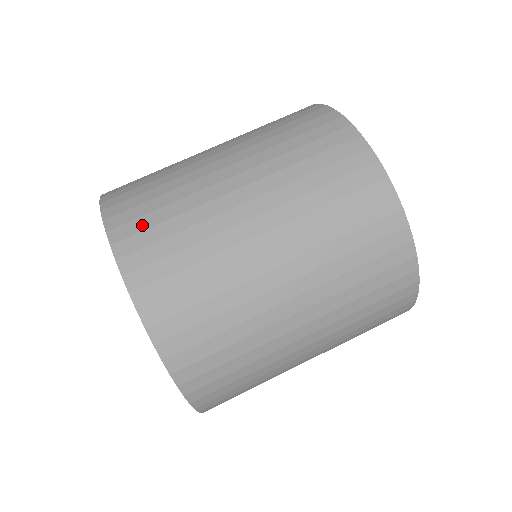
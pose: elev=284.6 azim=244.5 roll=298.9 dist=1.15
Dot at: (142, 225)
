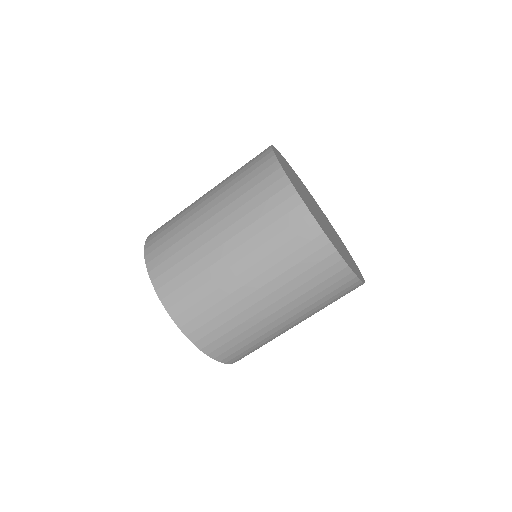
Dot at: (160, 243)
